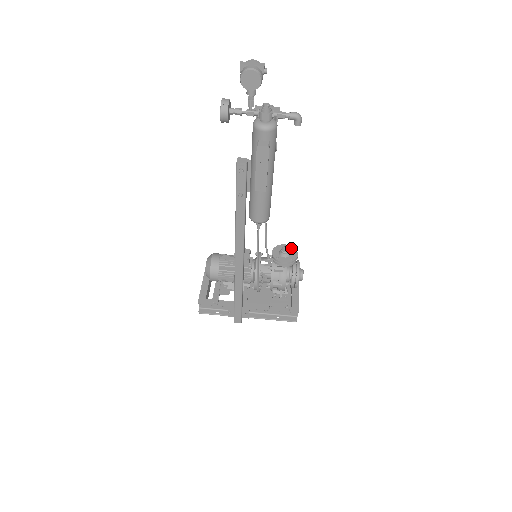
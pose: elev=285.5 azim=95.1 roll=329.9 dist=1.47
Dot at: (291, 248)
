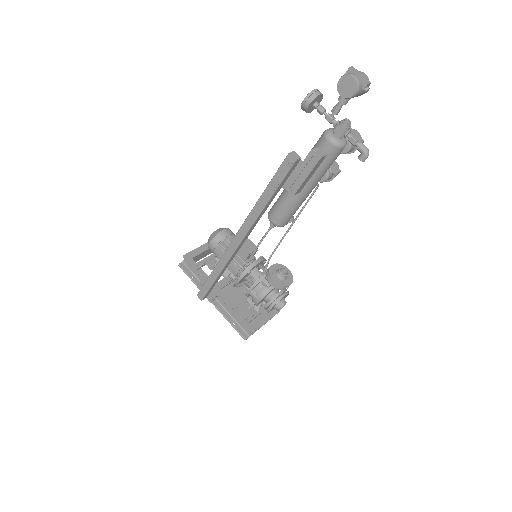
Dot at: (290, 276)
